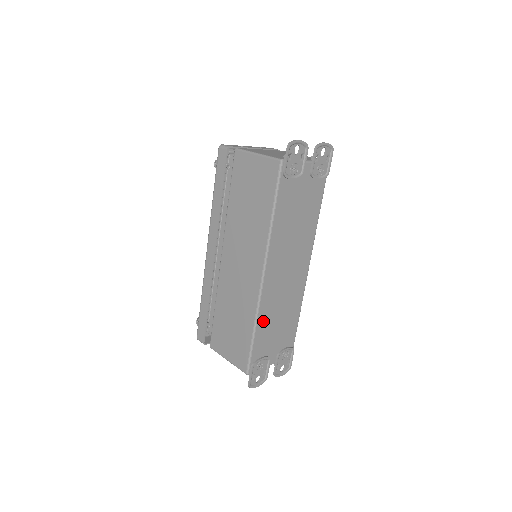
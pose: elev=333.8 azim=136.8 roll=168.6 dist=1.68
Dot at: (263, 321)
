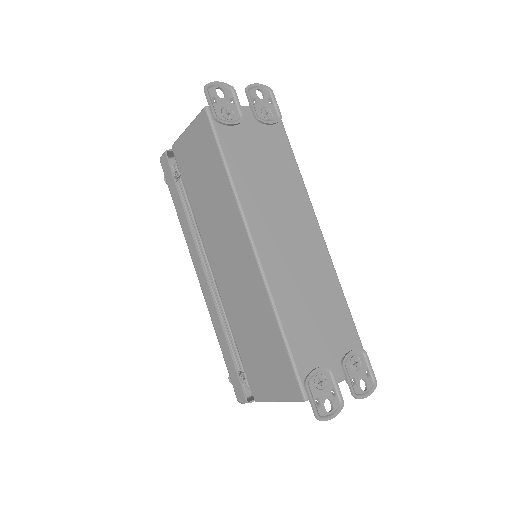
Dot at: (288, 312)
